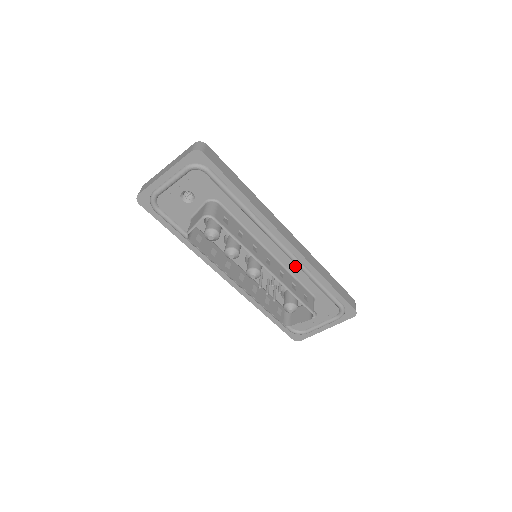
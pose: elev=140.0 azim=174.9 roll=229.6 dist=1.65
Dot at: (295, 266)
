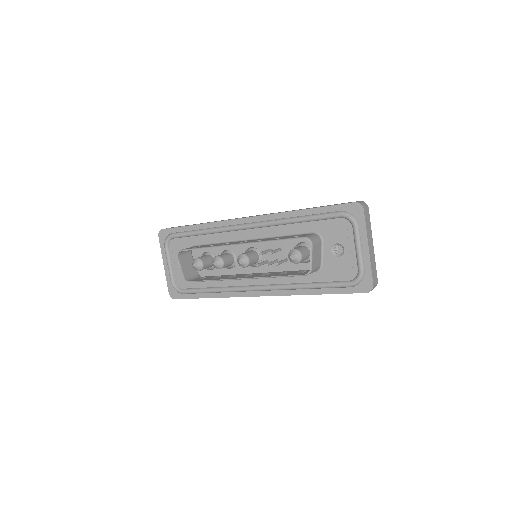
Dot at: (272, 228)
